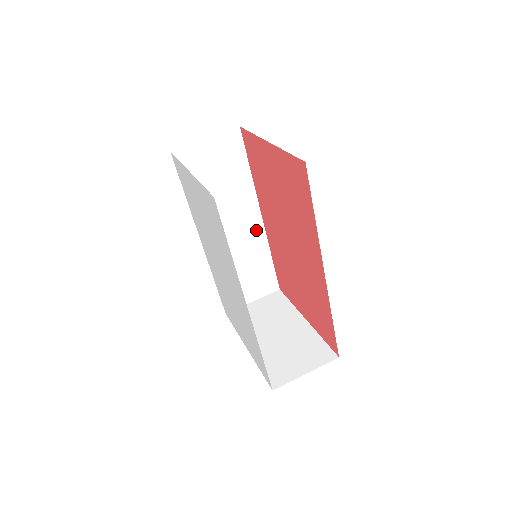
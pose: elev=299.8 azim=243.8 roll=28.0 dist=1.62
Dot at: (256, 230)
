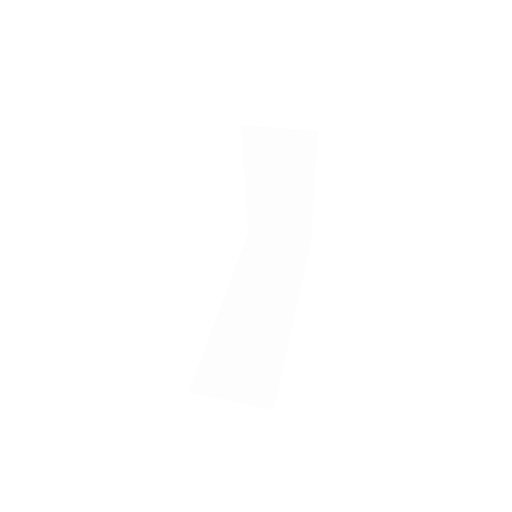
Dot at: (283, 320)
